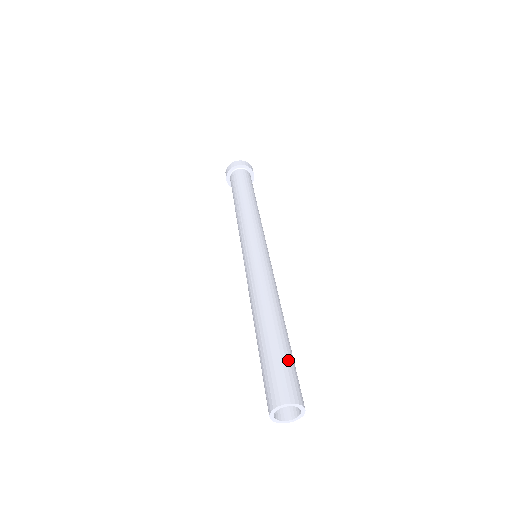
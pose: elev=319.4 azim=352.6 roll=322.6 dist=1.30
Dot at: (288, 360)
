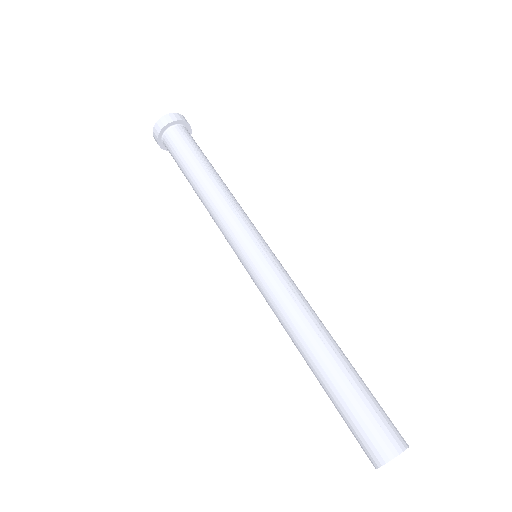
Dot at: (357, 405)
